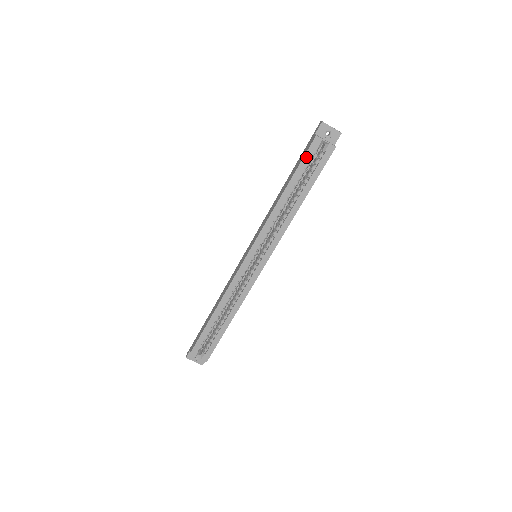
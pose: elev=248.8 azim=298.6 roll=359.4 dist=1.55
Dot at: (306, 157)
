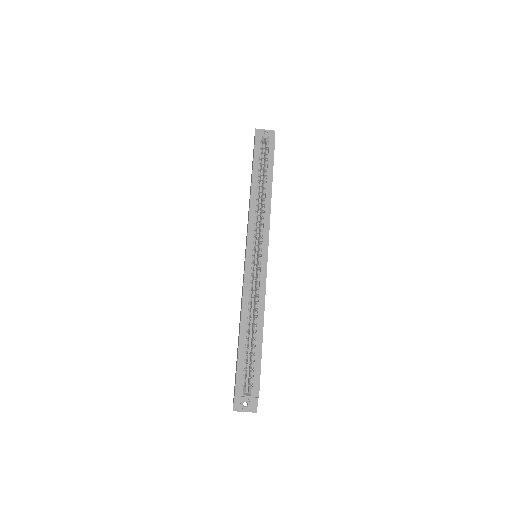
Dot at: (256, 151)
